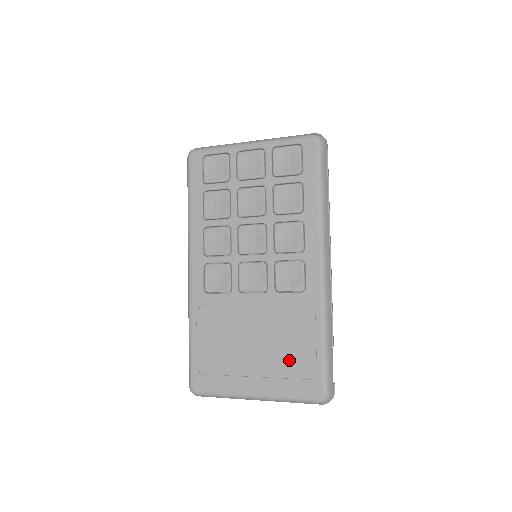
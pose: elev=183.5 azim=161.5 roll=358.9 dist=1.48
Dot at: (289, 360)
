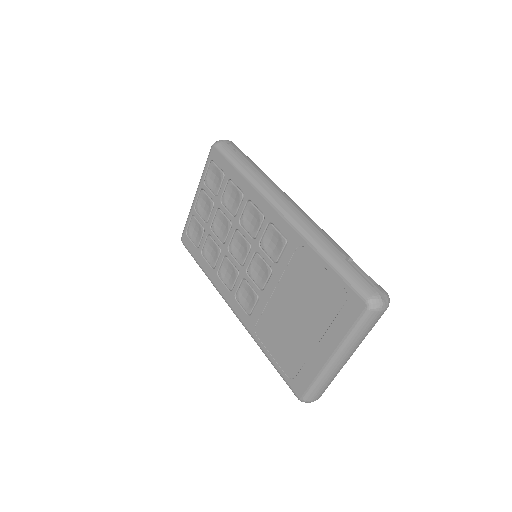
Dot at: (323, 302)
